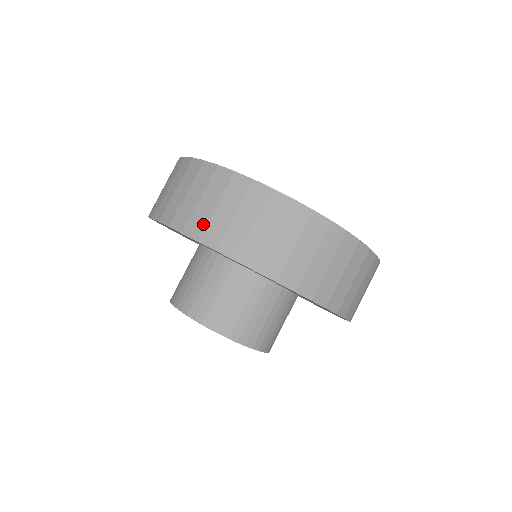
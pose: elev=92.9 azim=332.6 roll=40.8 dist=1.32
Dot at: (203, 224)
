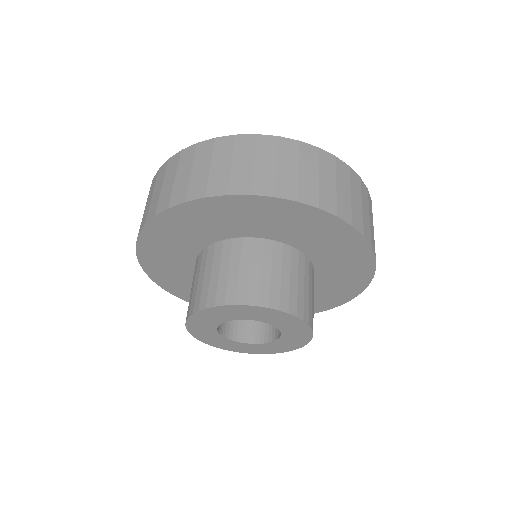
Dot at: (169, 196)
